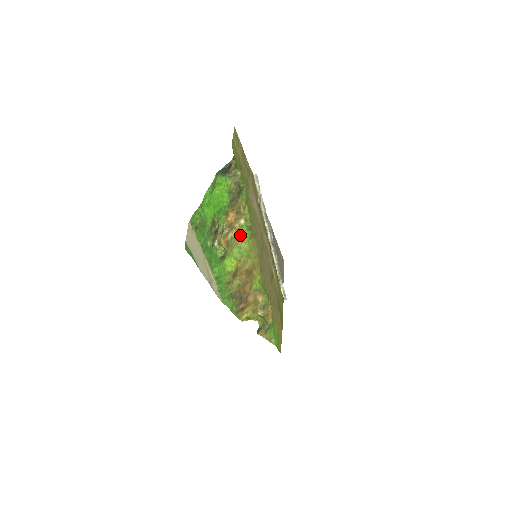
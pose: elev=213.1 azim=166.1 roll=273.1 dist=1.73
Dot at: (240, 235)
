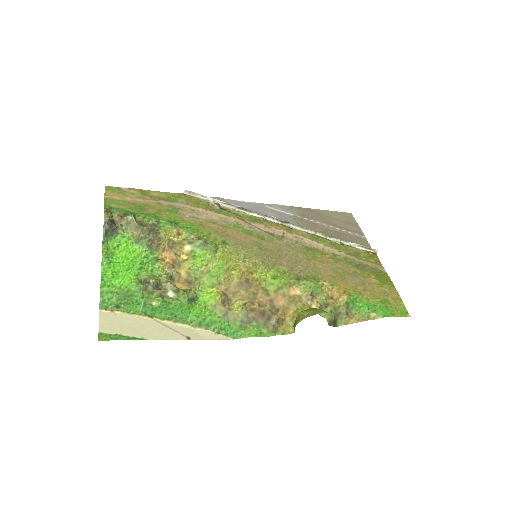
Dot at: (198, 261)
